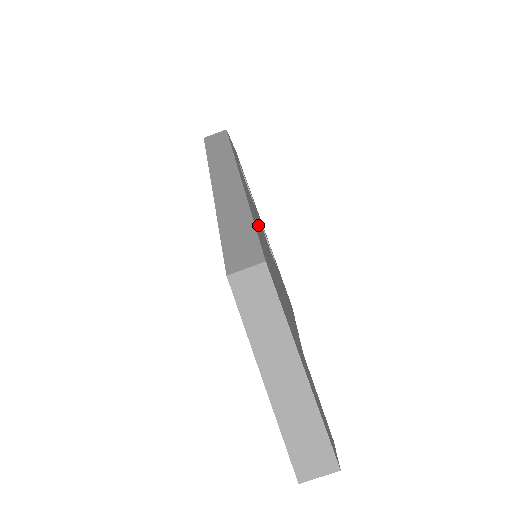
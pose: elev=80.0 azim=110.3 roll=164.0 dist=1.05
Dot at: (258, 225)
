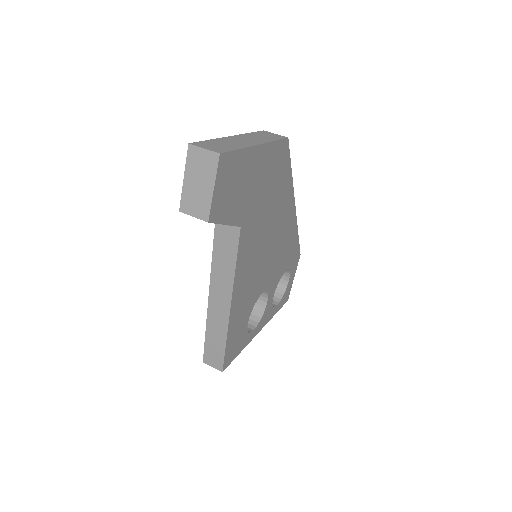
Dot at: (280, 226)
